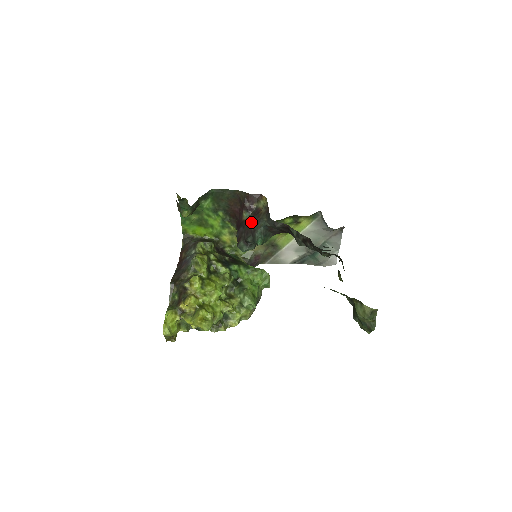
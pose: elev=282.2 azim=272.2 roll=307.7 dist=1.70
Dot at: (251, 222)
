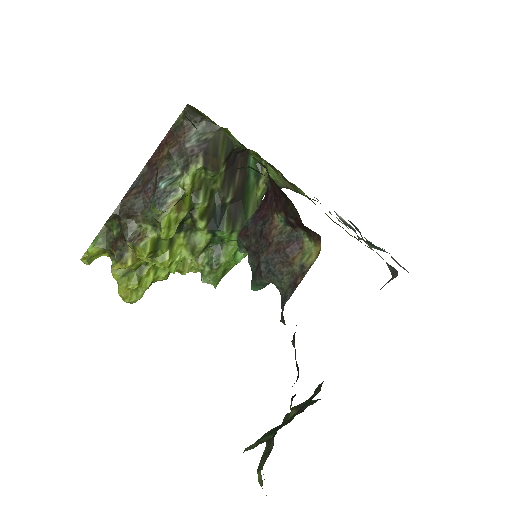
Dot at: (269, 255)
